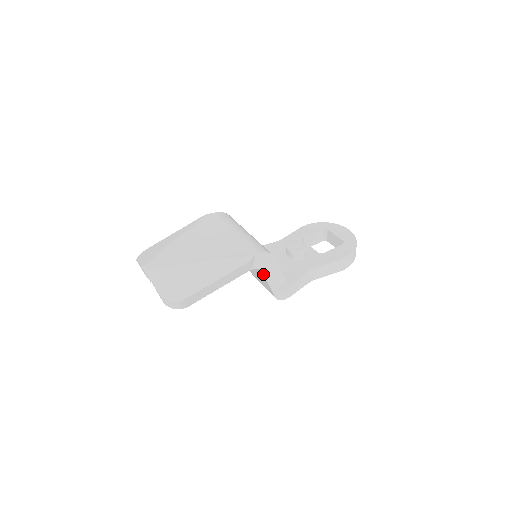
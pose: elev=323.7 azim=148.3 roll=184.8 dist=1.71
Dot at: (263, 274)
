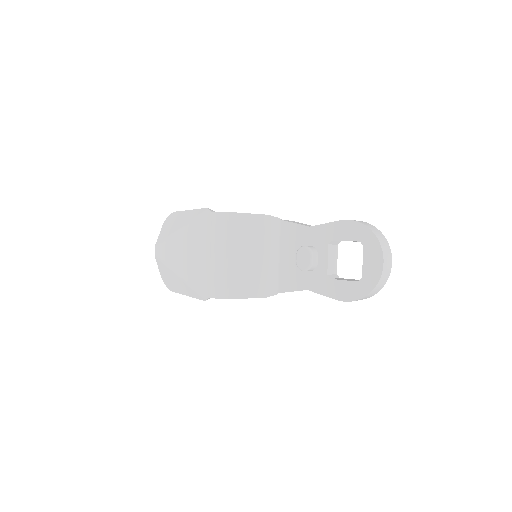
Dot at: occluded
